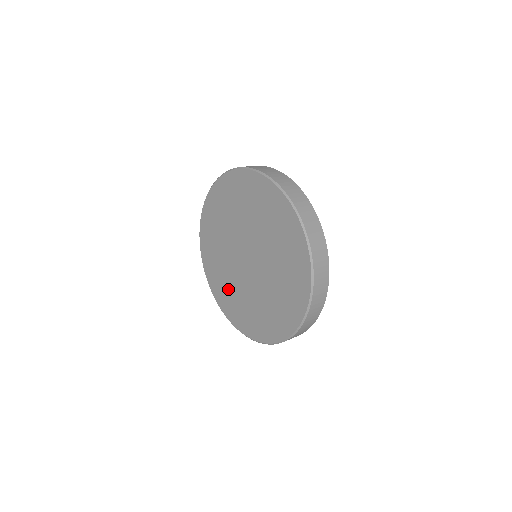
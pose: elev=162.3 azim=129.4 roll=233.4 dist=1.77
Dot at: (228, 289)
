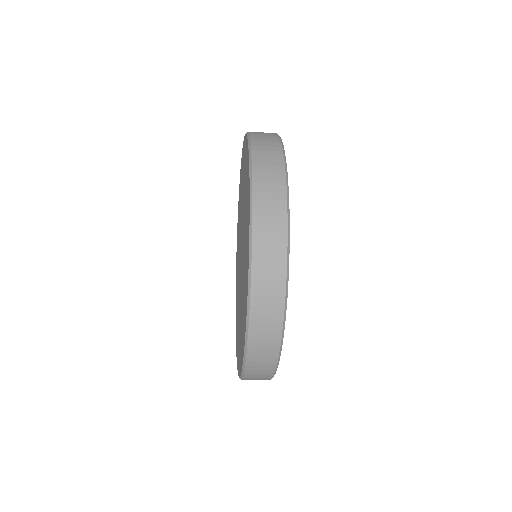
Dot at: (238, 328)
